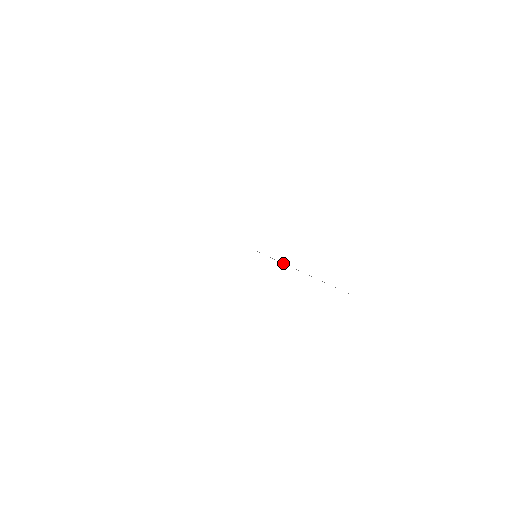
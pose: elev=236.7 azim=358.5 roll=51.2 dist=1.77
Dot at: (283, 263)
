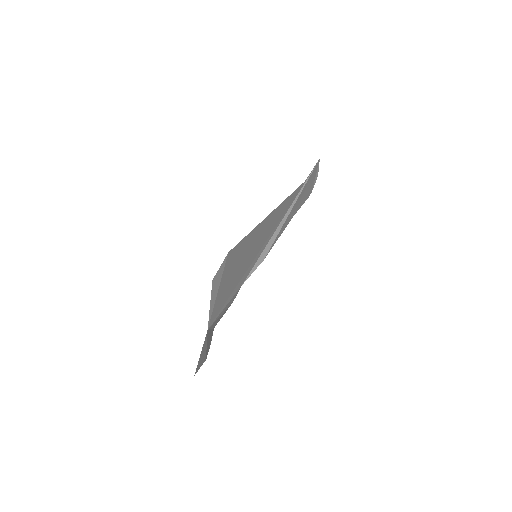
Dot at: (273, 236)
